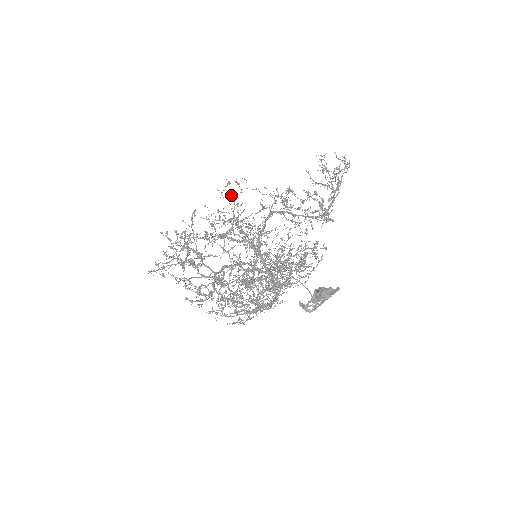
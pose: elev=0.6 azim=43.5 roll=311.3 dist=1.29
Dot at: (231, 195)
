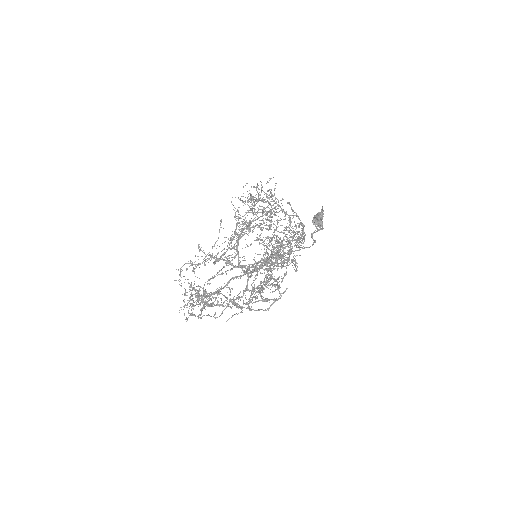
Dot at: occluded
